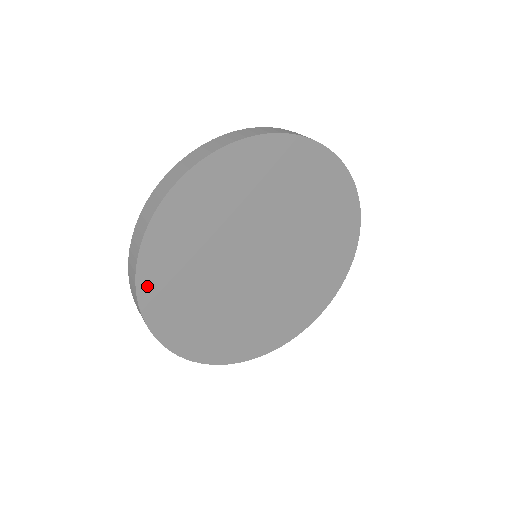
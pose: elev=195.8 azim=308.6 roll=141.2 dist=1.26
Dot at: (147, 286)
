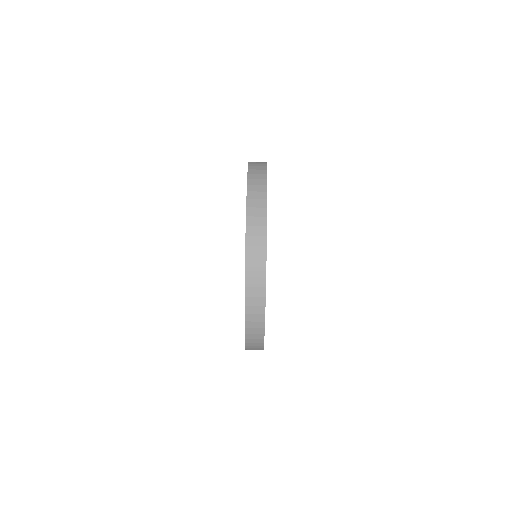
Dot at: occluded
